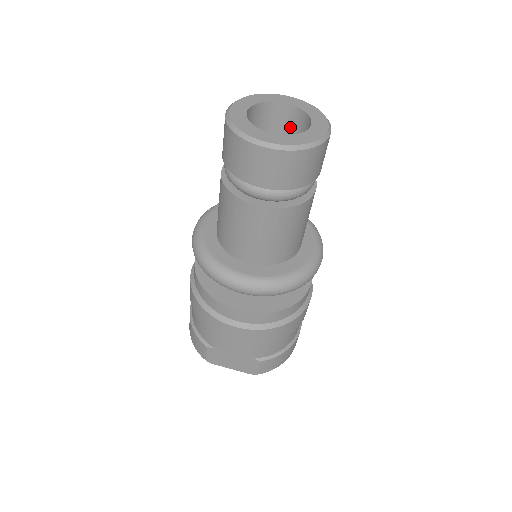
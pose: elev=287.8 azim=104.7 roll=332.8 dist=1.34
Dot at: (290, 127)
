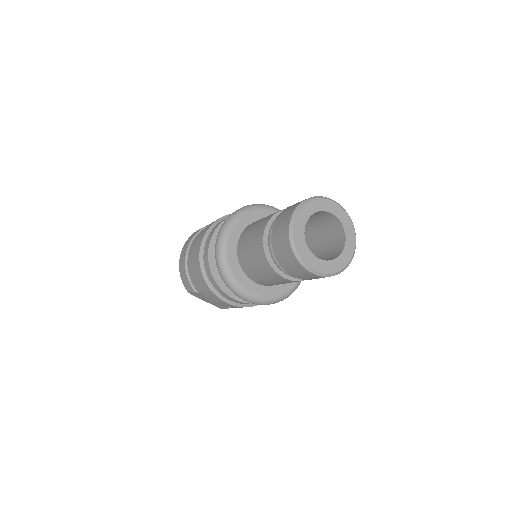
Dot at: (327, 223)
